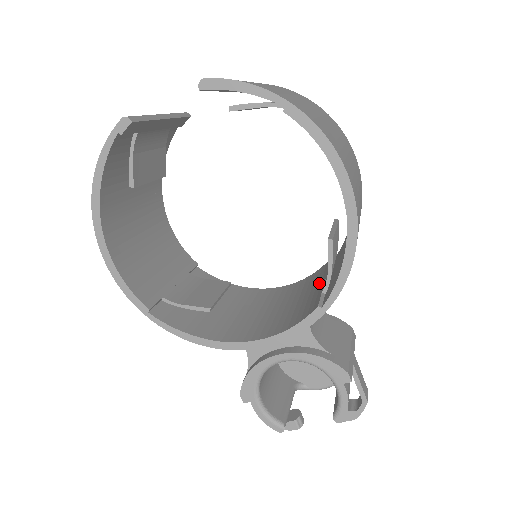
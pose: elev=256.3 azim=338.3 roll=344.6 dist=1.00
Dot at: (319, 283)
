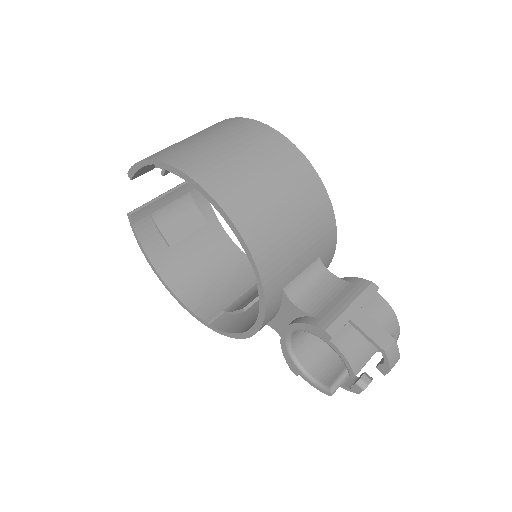
Dot at: occluded
